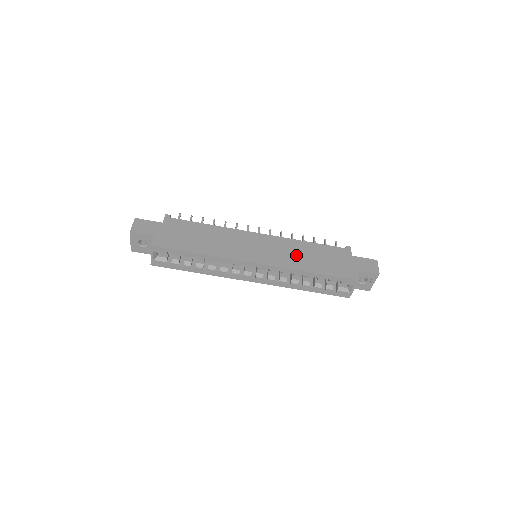
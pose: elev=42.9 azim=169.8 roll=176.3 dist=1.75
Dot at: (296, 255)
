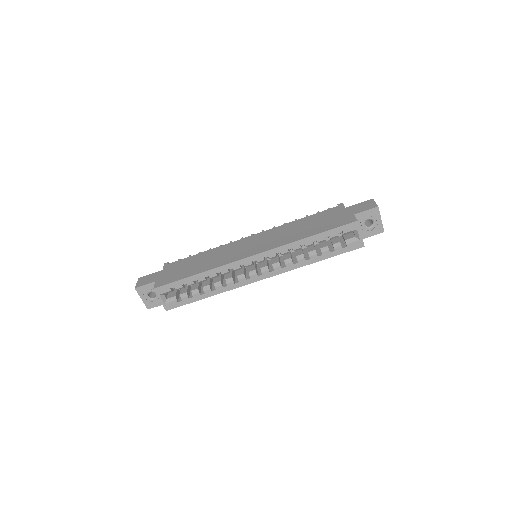
Dot at: (289, 233)
